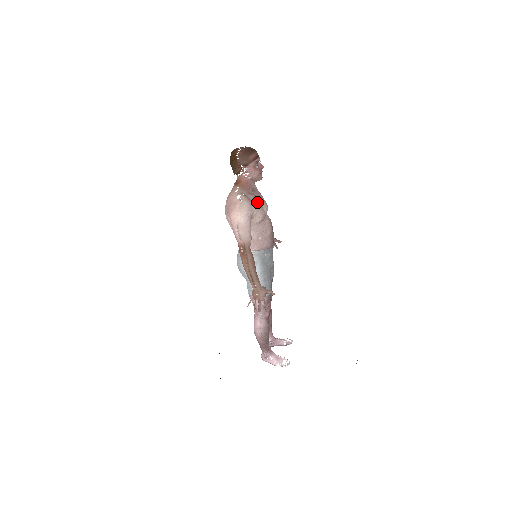
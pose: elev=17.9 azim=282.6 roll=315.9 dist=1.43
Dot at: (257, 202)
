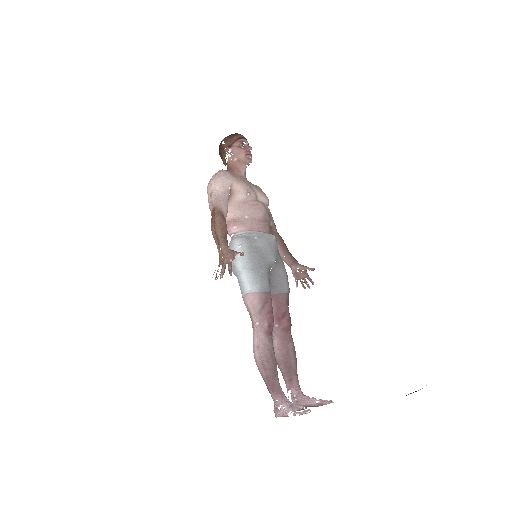
Dot at: (243, 181)
